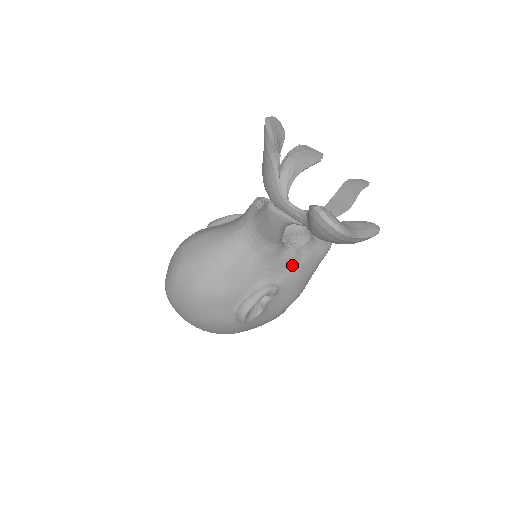
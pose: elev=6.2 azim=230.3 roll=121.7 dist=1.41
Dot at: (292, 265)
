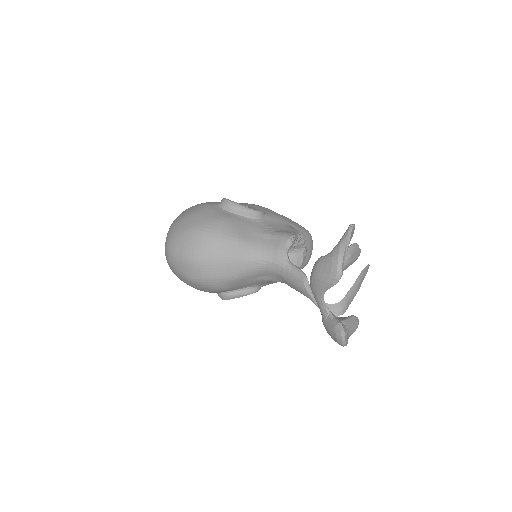
Dot at: occluded
